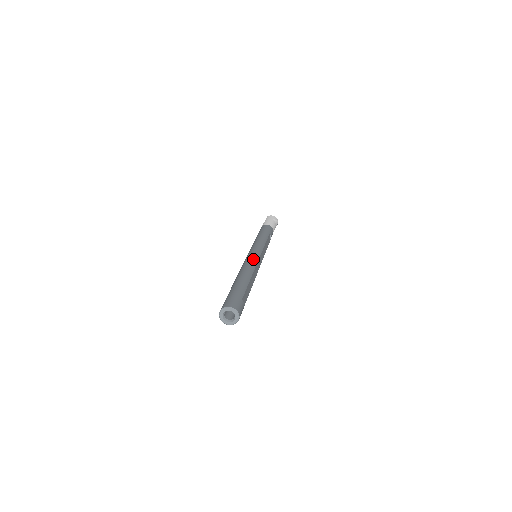
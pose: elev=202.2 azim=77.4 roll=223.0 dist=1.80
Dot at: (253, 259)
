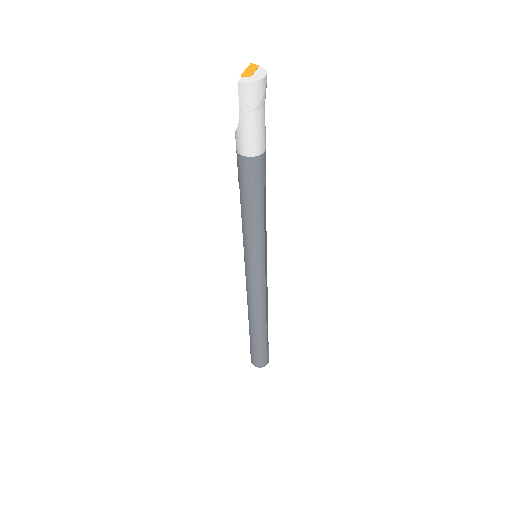
Dot at: (259, 293)
